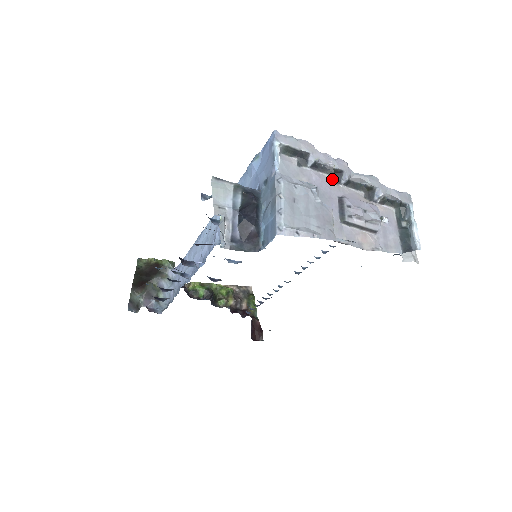
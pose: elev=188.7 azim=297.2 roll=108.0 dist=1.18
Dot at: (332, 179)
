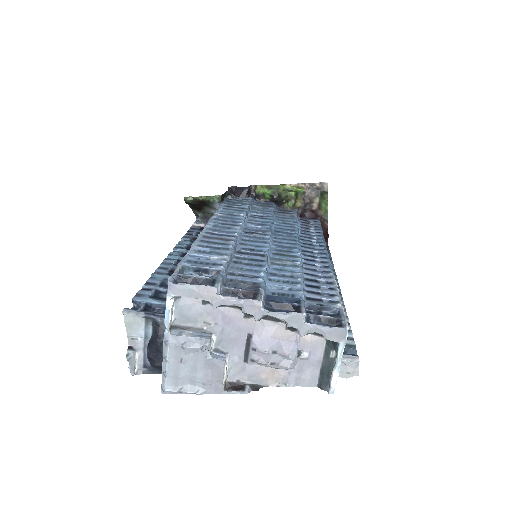
Dot at: (245, 313)
